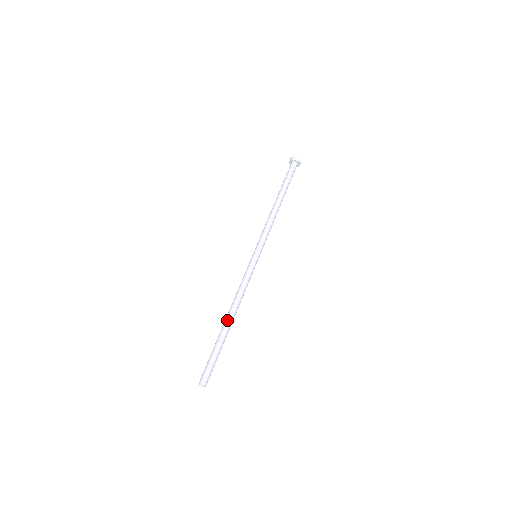
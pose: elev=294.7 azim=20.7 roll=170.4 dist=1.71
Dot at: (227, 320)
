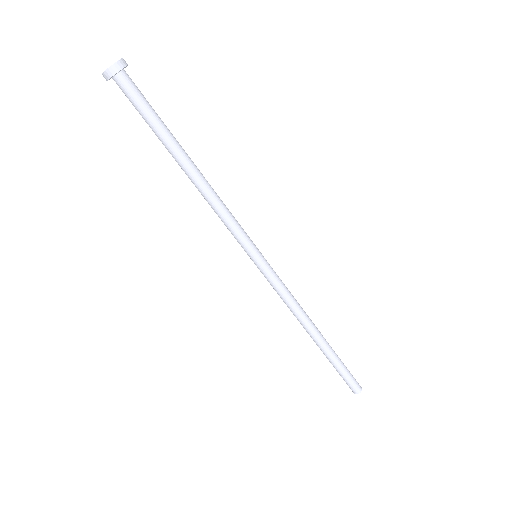
Dot at: (316, 339)
